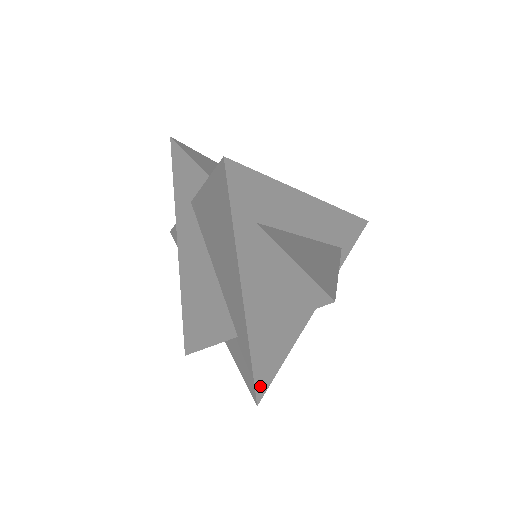
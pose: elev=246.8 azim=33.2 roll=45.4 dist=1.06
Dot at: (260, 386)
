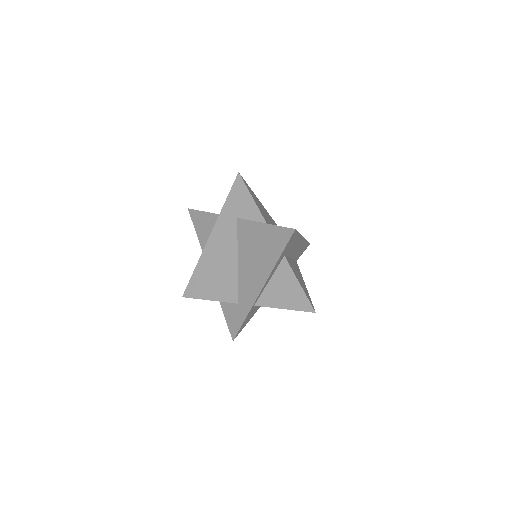
Dot at: (239, 332)
